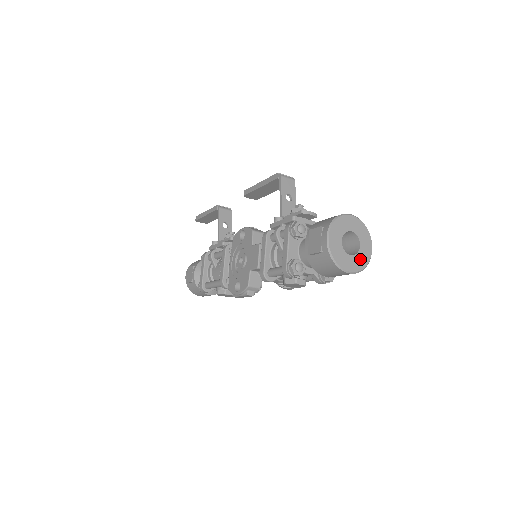
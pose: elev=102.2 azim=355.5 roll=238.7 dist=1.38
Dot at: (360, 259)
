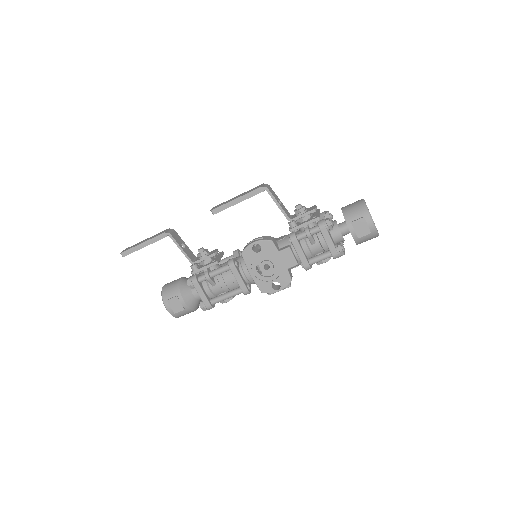
Dot at: occluded
